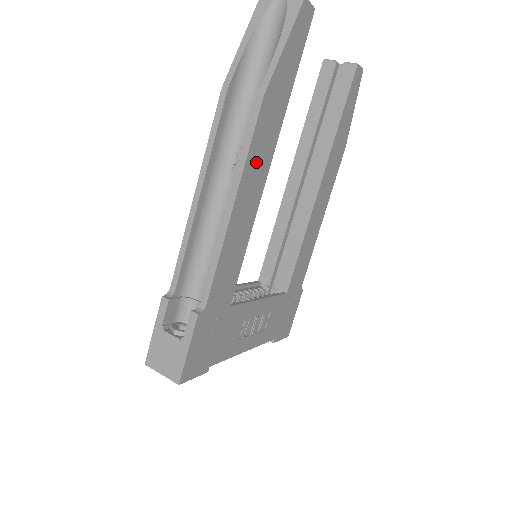
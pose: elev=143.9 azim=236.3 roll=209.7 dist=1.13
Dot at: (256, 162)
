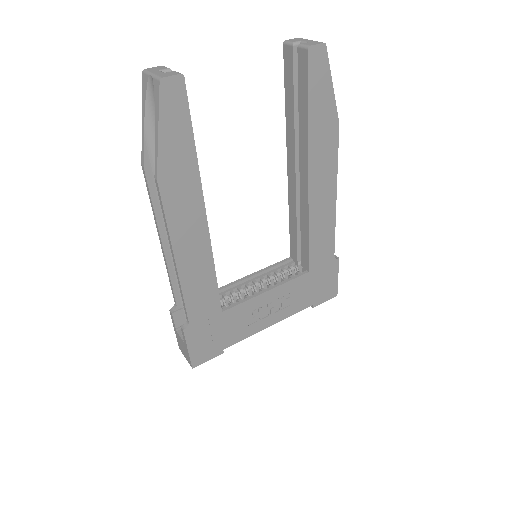
Dot at: (183, 222)
